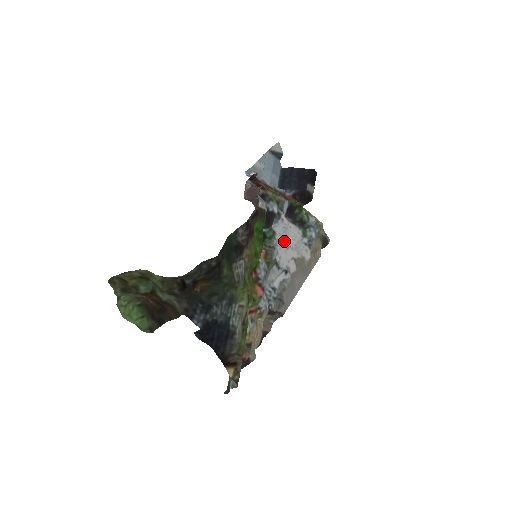
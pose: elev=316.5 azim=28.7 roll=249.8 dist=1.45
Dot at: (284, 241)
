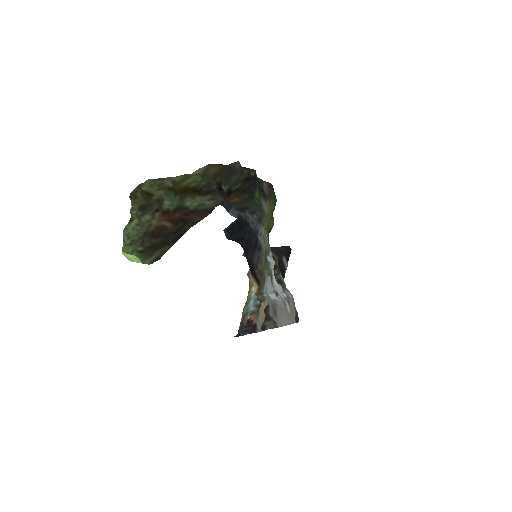
Dot at: occluded
